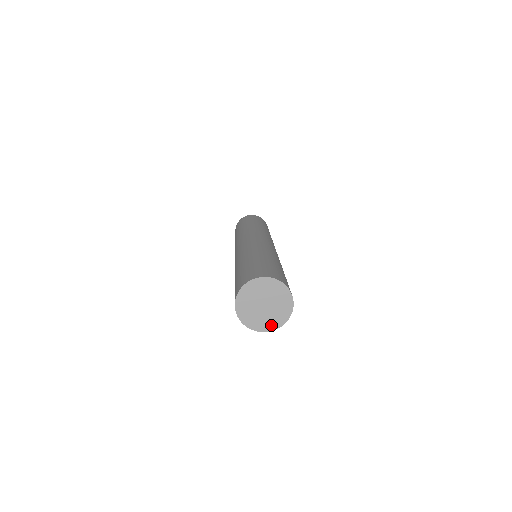
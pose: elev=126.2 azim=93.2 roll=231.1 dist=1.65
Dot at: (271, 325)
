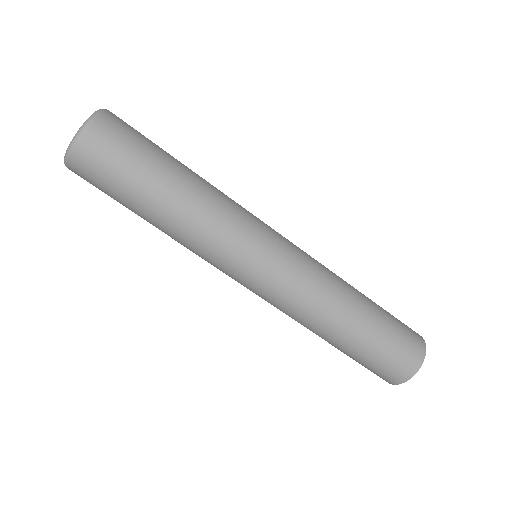
Dot at: occluded
